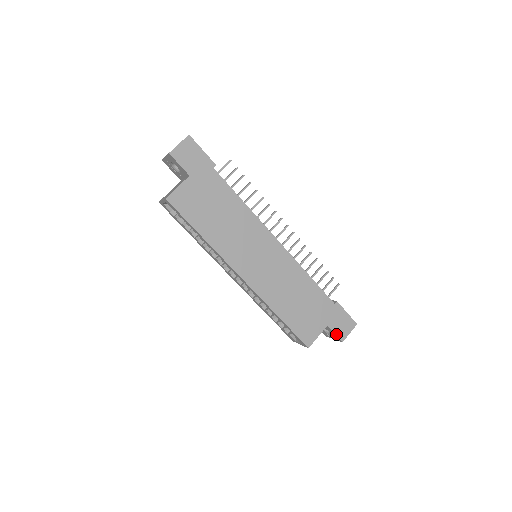
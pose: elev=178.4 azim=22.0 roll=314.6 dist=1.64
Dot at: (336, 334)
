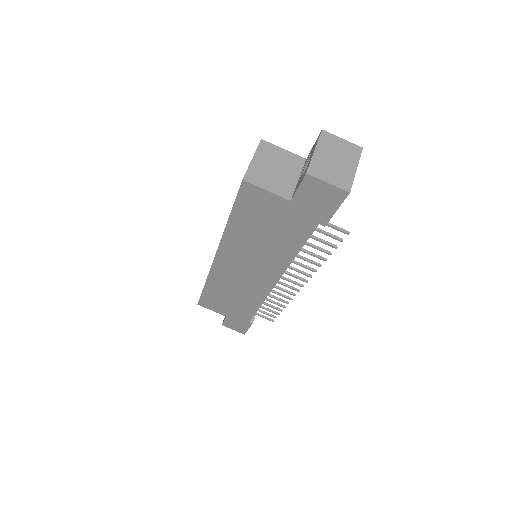
Dot at: (225, 322)
